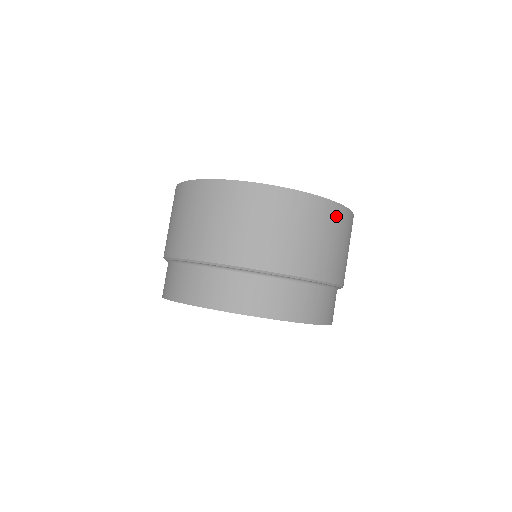
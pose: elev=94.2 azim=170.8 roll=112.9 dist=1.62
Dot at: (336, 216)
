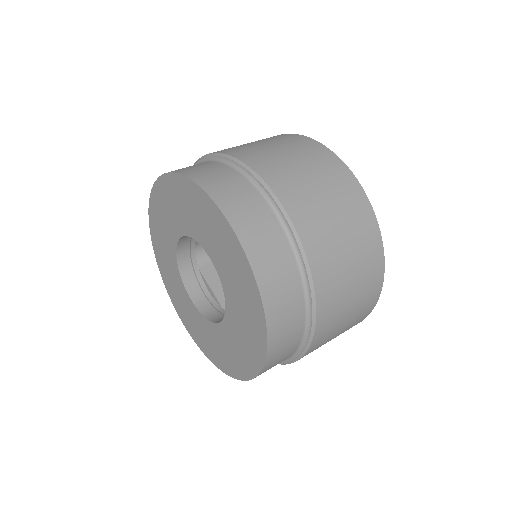
Dot at: (321, 155)
